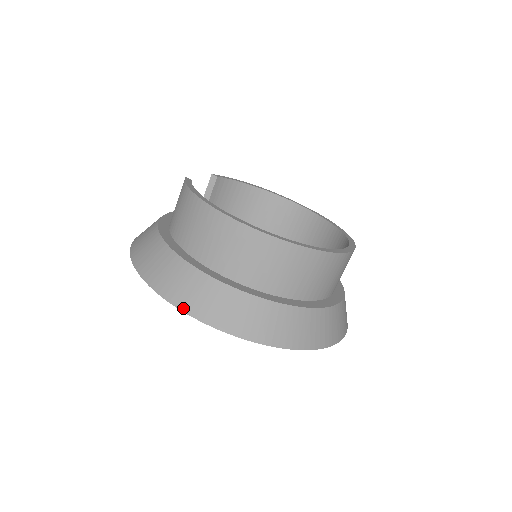
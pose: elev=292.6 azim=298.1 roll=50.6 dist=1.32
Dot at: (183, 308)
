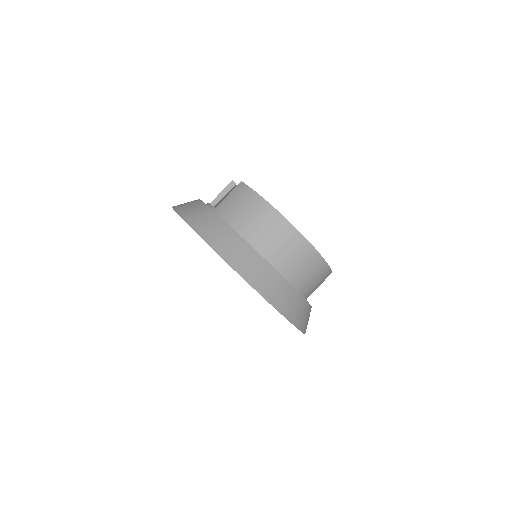
Dot at: (253, 285)
